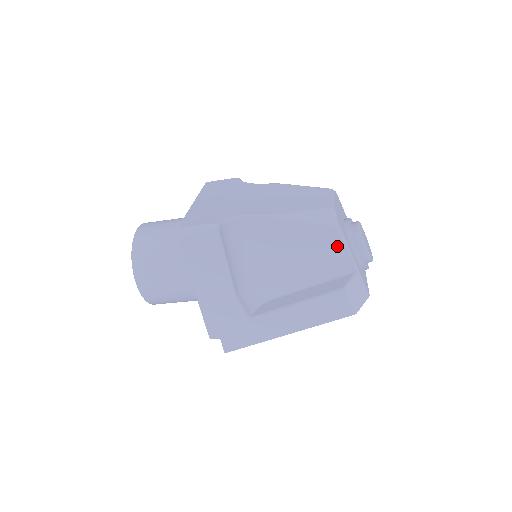
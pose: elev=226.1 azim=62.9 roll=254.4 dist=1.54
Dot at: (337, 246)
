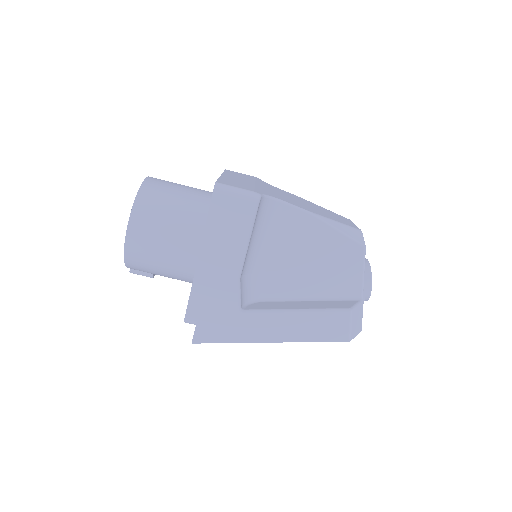
Dot at: (355, 267)
